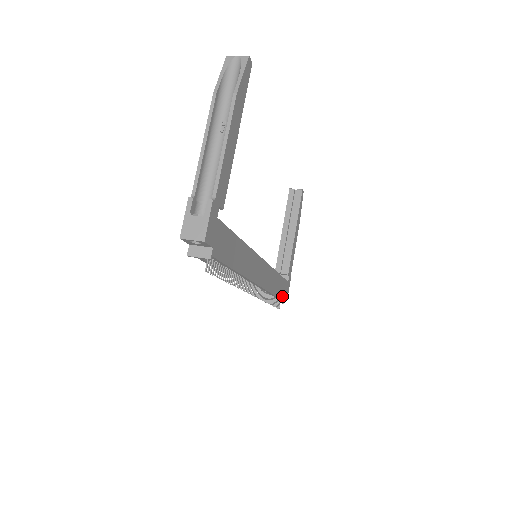
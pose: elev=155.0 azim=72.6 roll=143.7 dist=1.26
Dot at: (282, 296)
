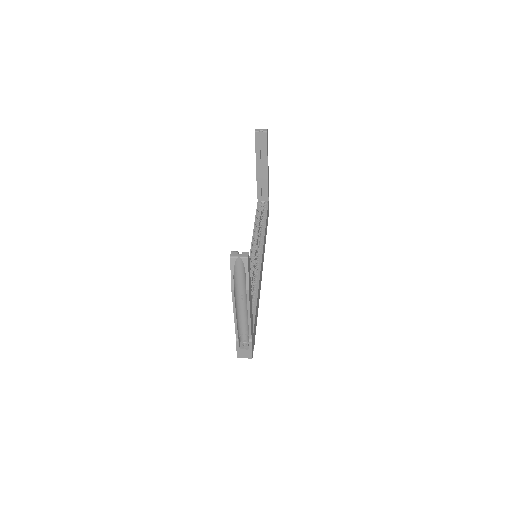
Dot at: occluded
